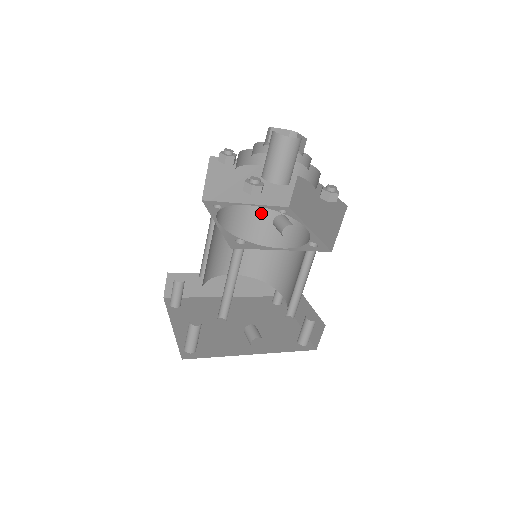
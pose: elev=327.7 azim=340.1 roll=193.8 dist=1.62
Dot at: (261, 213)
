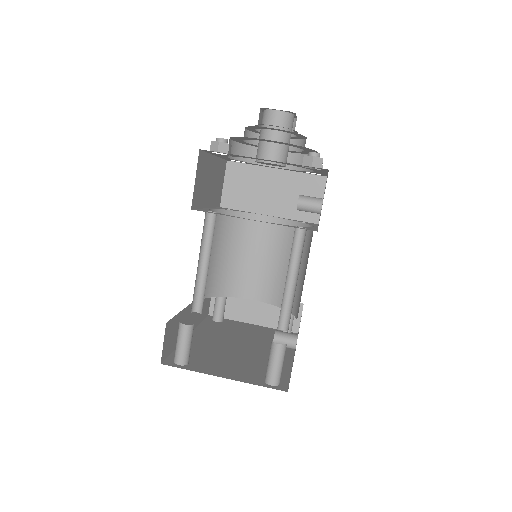
Dot at: (216, 216)
